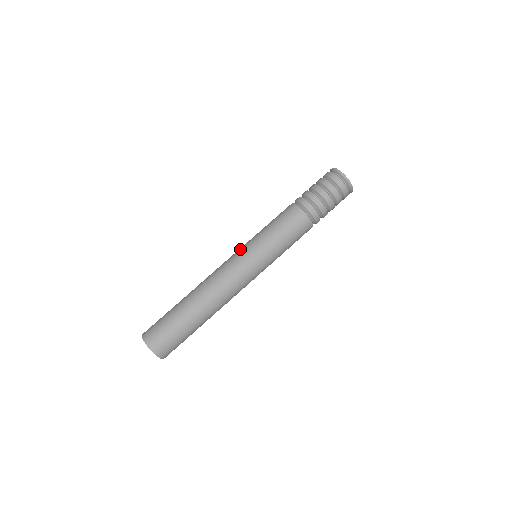
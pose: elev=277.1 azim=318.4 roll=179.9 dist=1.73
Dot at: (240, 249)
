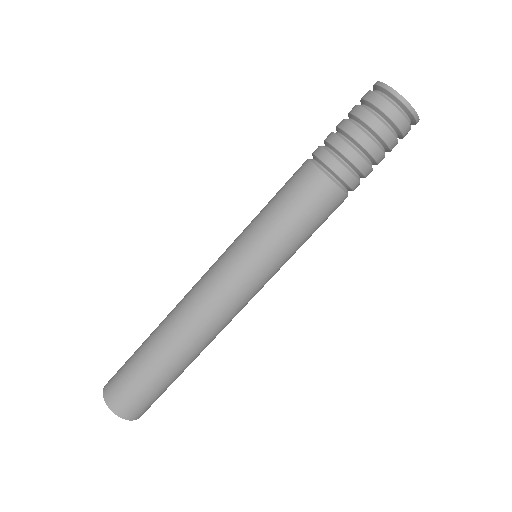
Dot at: occluded
